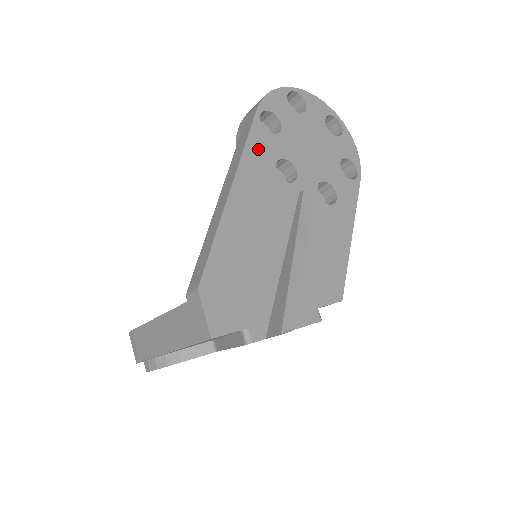
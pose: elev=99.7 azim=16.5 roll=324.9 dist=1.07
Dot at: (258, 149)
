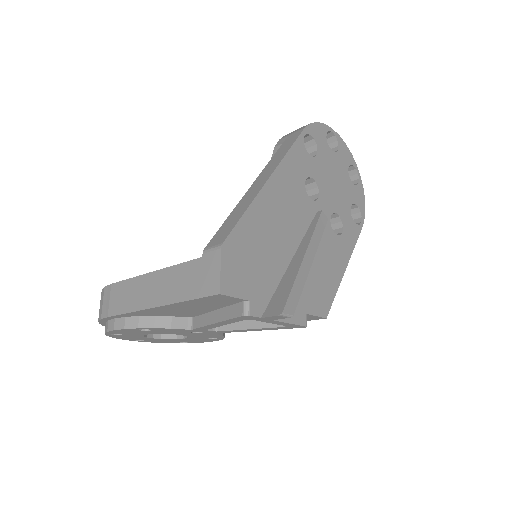
Dot at: (296, 160)
